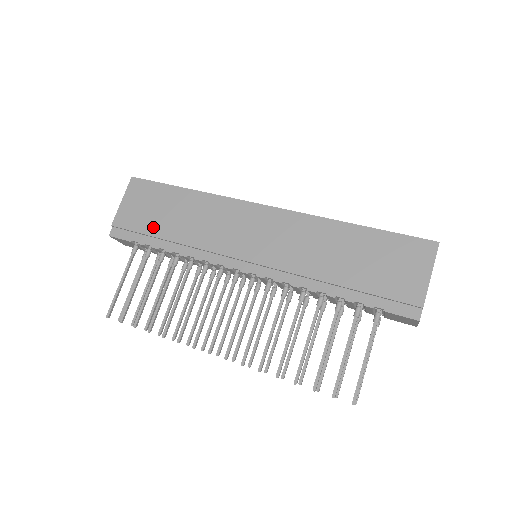
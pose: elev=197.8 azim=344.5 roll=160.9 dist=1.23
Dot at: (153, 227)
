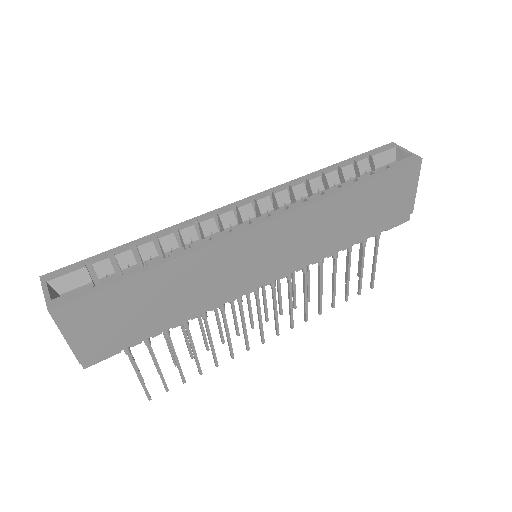
Dot at: (140, 327)
